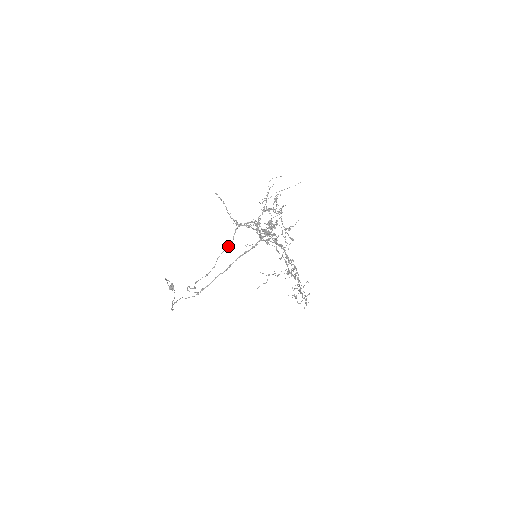
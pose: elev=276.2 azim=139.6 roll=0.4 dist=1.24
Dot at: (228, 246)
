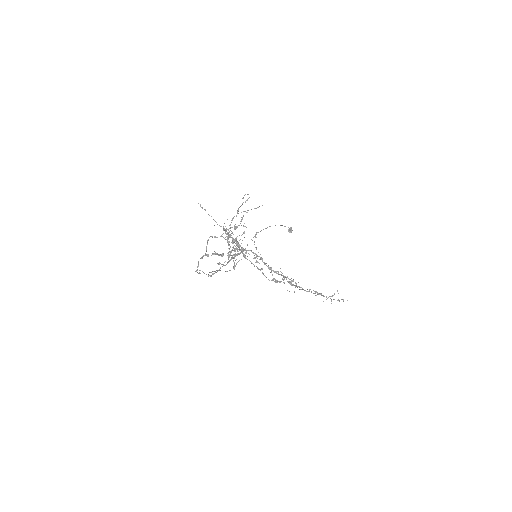
Dot at: (205, 253)
